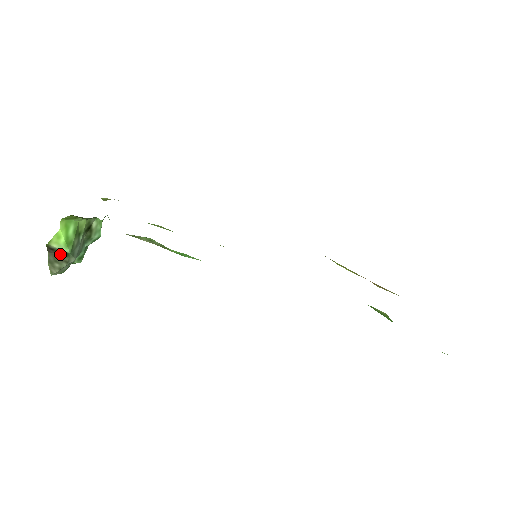
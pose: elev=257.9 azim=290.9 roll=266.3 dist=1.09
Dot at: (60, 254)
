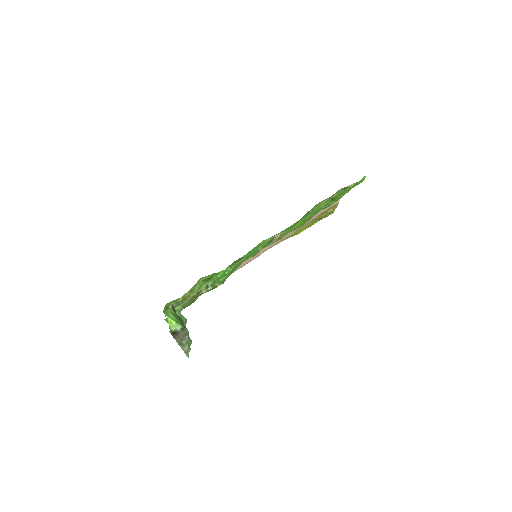
Dot at: (180, 333)
